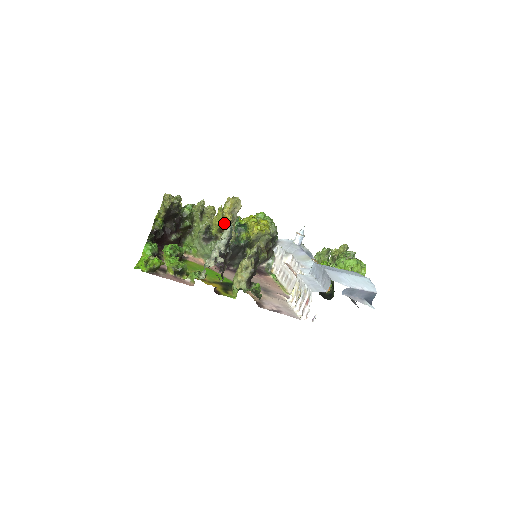
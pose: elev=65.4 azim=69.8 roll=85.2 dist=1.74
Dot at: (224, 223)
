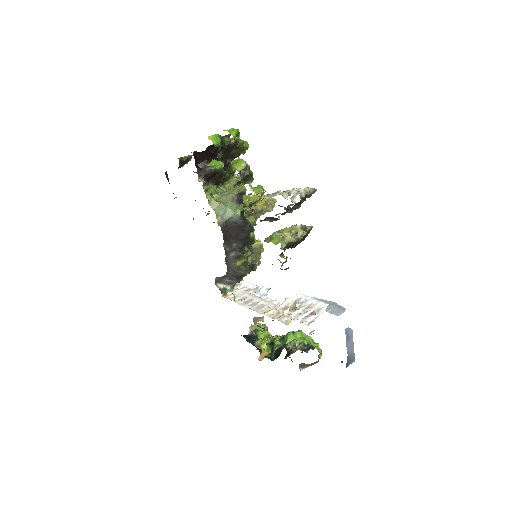
Dot at: occluded
